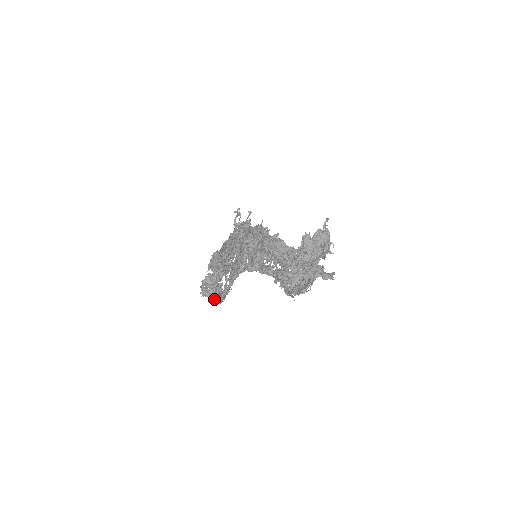
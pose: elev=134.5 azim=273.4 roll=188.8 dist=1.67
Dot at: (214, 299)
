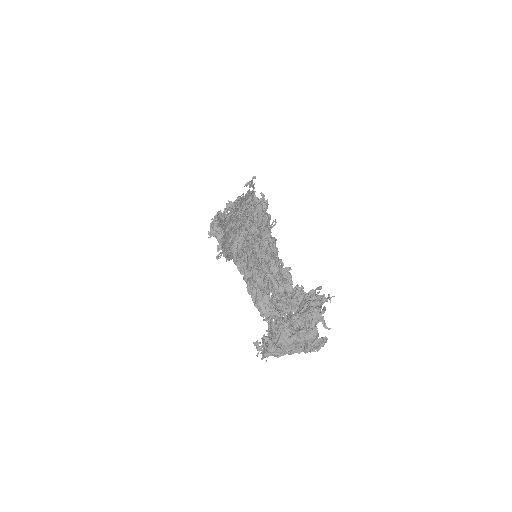
Dot at: occluded
